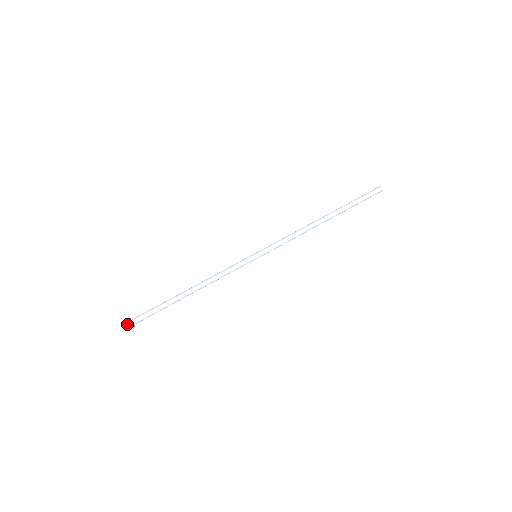
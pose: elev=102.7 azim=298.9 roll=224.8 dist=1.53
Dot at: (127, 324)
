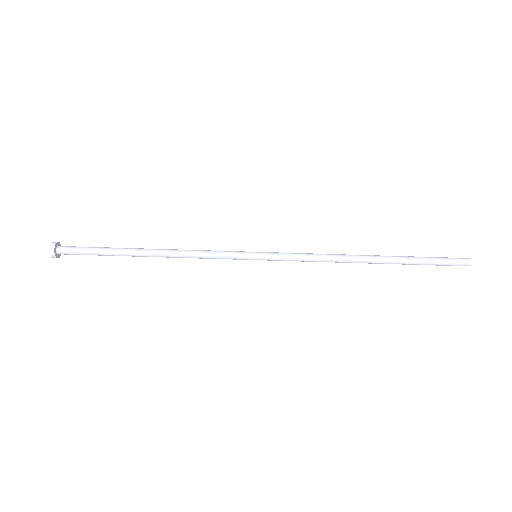
Dot at: (49, 252)
